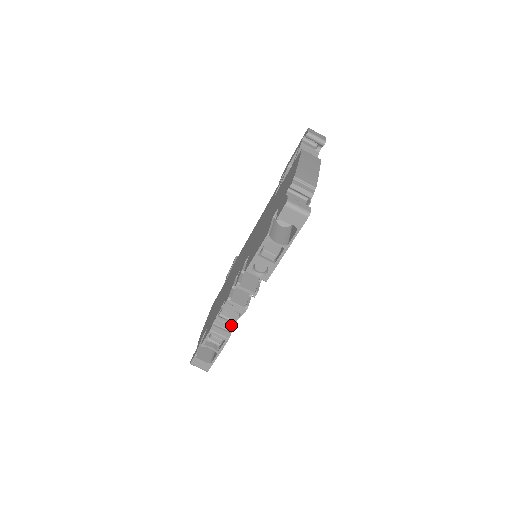
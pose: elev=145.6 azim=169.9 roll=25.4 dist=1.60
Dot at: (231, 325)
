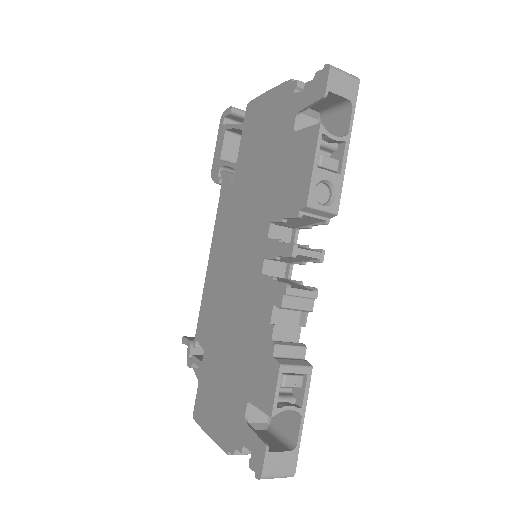
Dot at: (300, 345)
